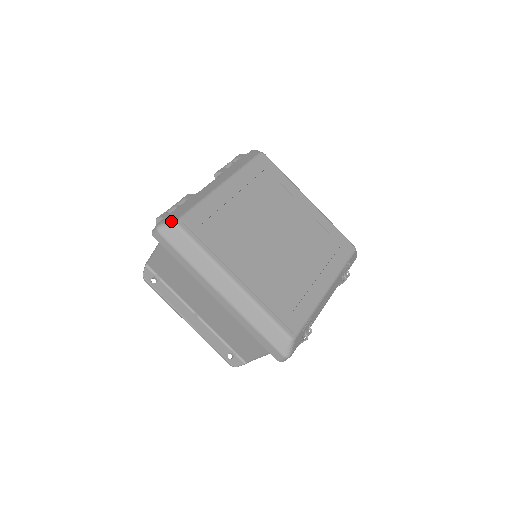
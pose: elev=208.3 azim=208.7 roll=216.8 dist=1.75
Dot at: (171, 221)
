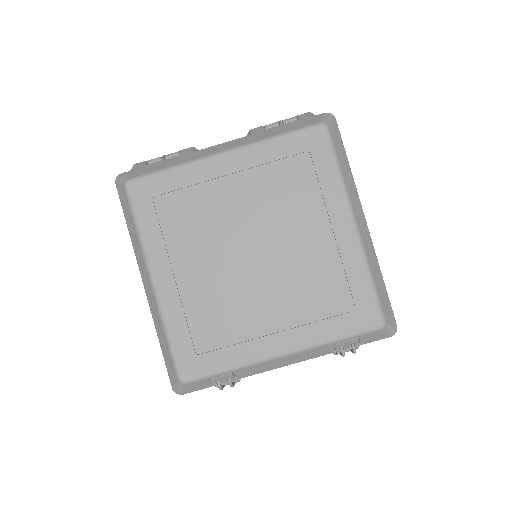
Dot at: (126, 178)
